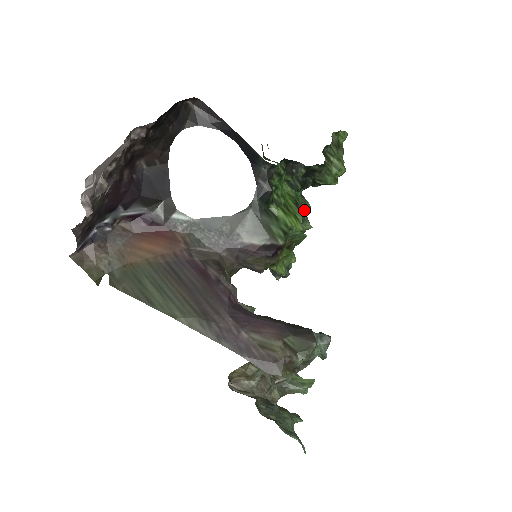
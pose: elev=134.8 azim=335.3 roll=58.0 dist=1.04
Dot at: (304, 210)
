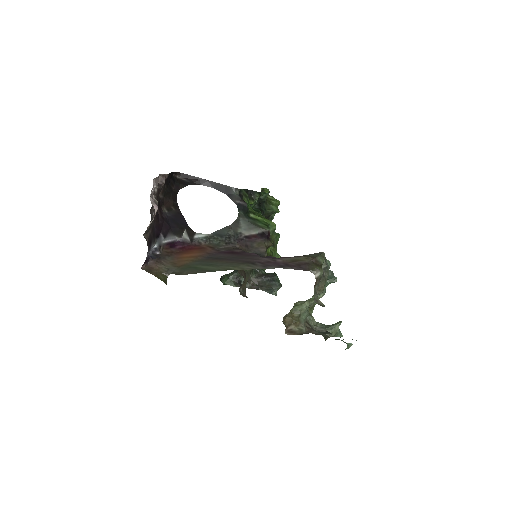
Dot at: occluded
